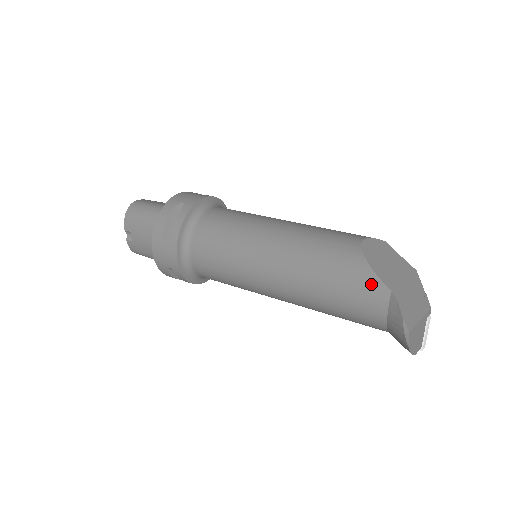
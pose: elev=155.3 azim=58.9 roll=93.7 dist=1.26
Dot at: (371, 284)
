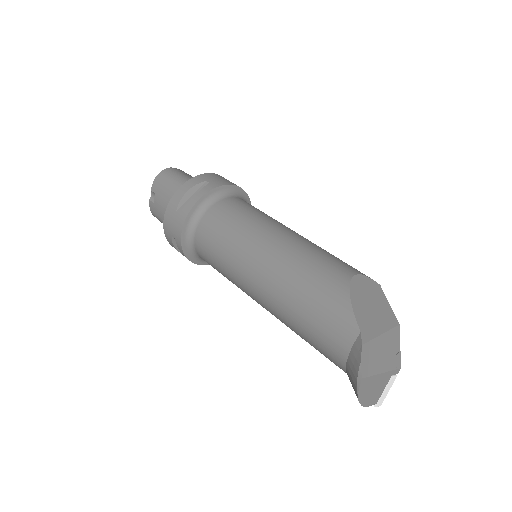
Dot at: (344, 318)
